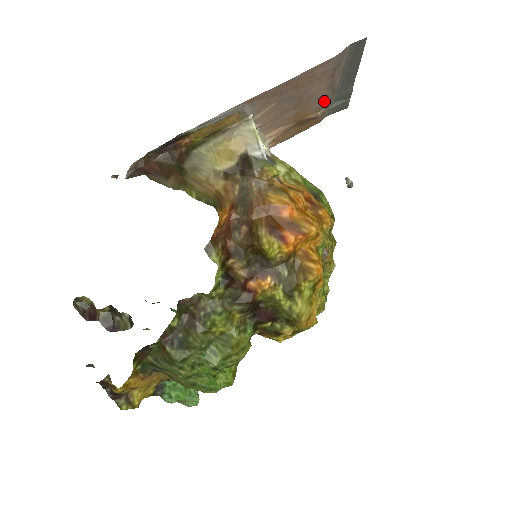
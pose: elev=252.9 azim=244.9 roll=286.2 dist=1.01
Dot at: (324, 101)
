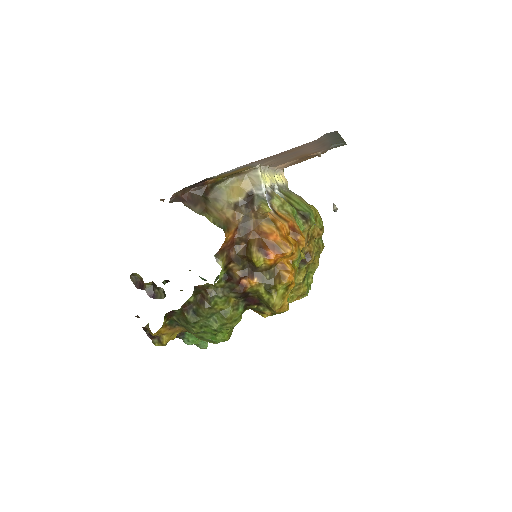
Dot at: (320, 149)
